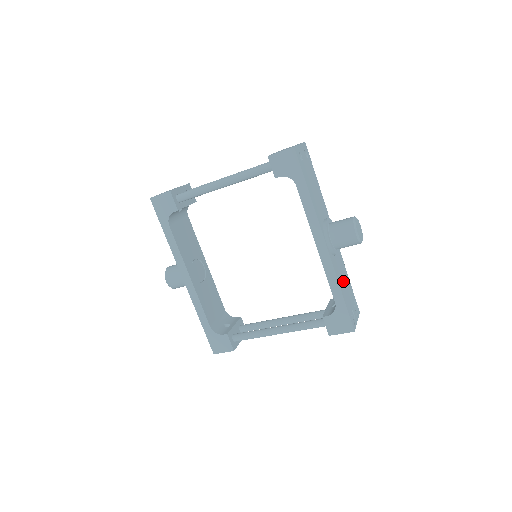
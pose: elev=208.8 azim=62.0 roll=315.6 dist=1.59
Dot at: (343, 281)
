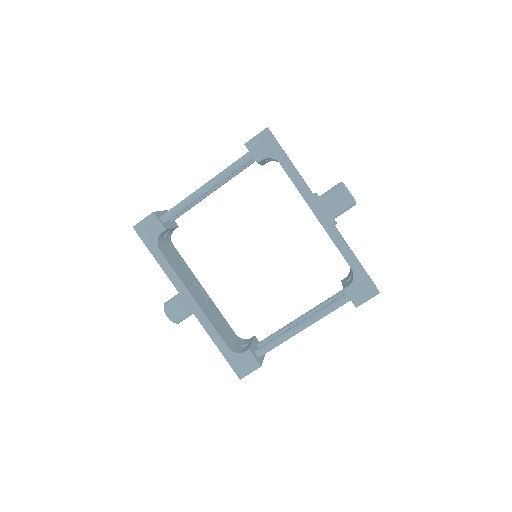
Dot at: occluded
